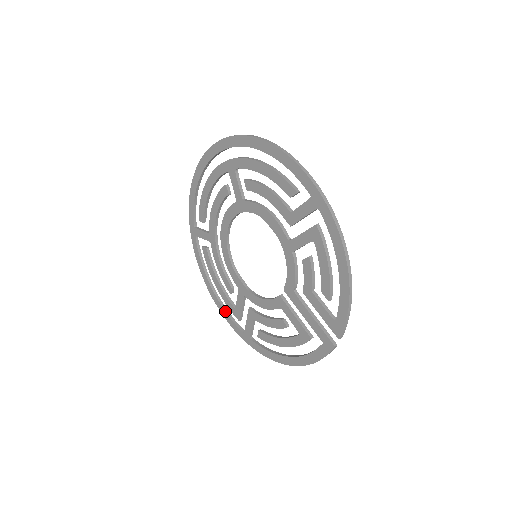
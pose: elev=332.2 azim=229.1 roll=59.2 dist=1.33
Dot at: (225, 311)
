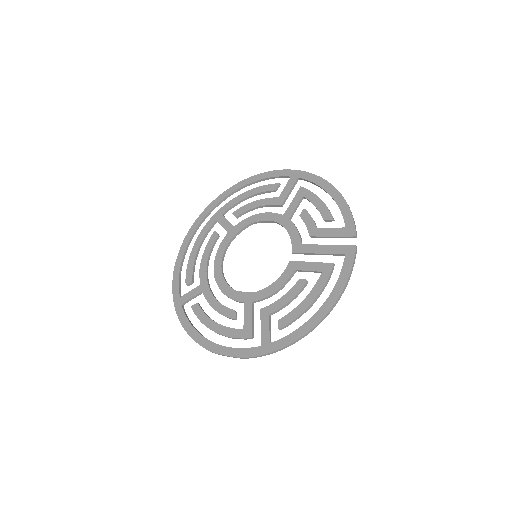
Dot at: (230, 347)
